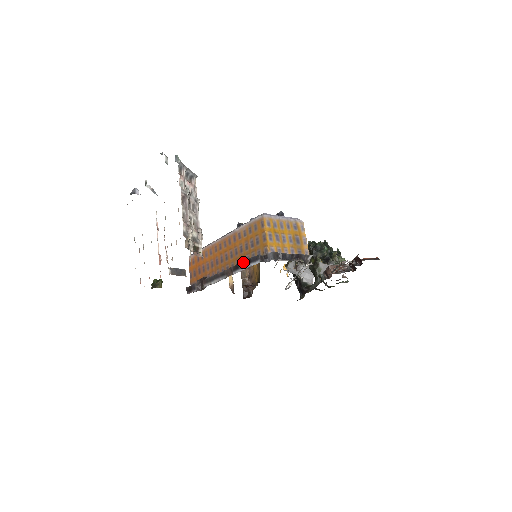
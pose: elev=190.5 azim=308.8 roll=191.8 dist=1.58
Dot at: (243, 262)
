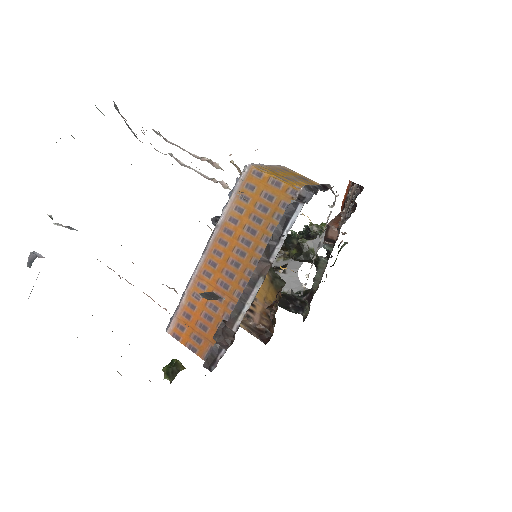
Dot at: (275, 232)
